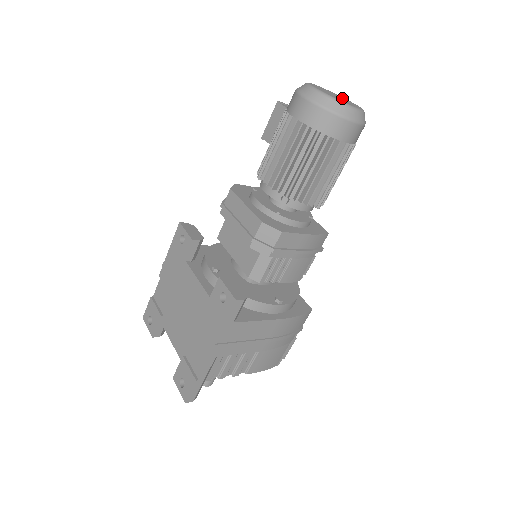
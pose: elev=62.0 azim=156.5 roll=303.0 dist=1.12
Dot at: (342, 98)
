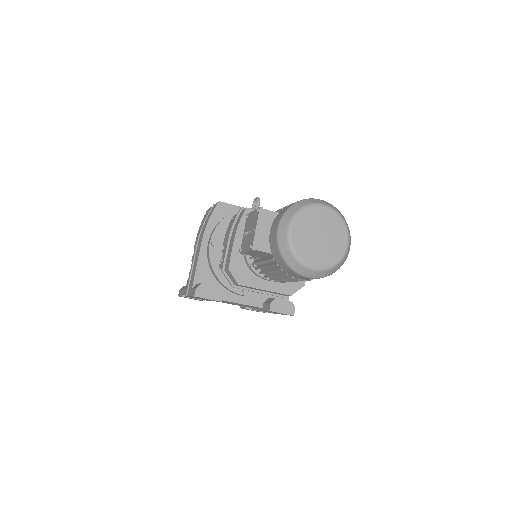
Dot at: (320, 224)
